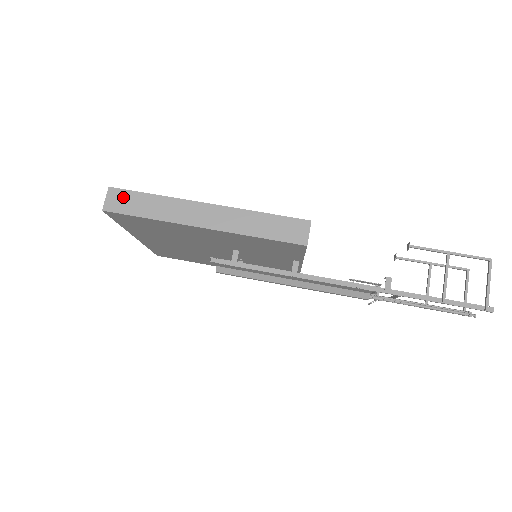
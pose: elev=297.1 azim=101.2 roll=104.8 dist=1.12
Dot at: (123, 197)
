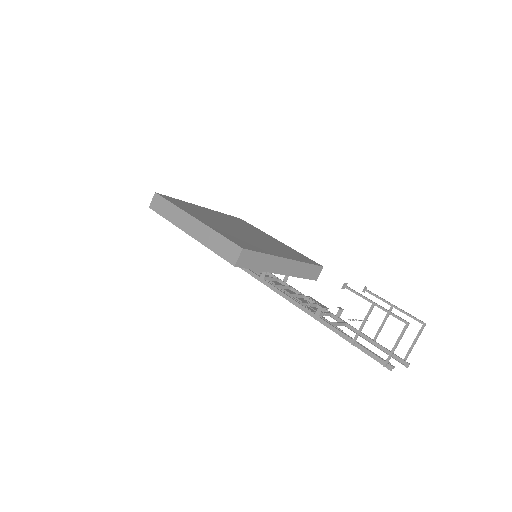
Dot at: (159, 201)
